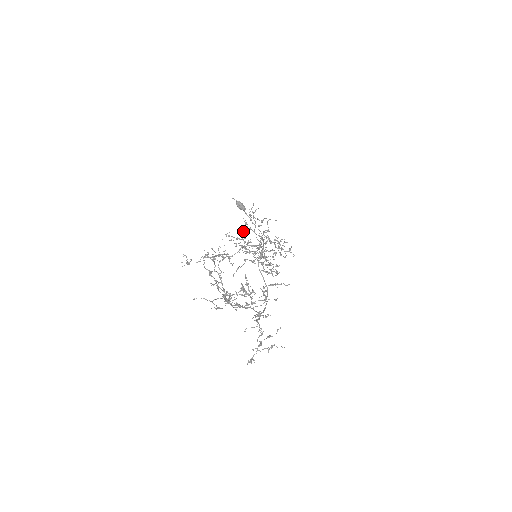
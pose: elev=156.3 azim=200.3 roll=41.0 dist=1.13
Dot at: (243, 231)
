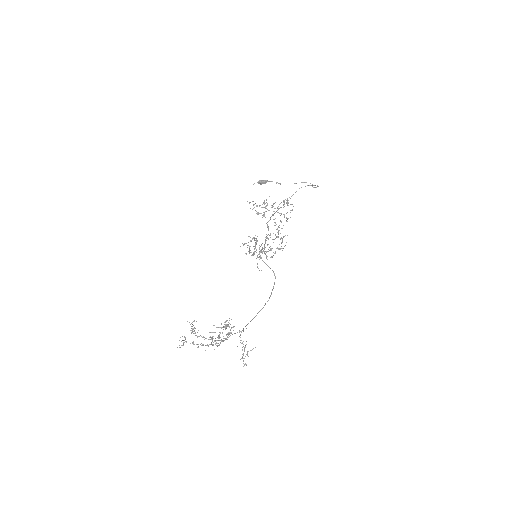
Dot at: occluded
